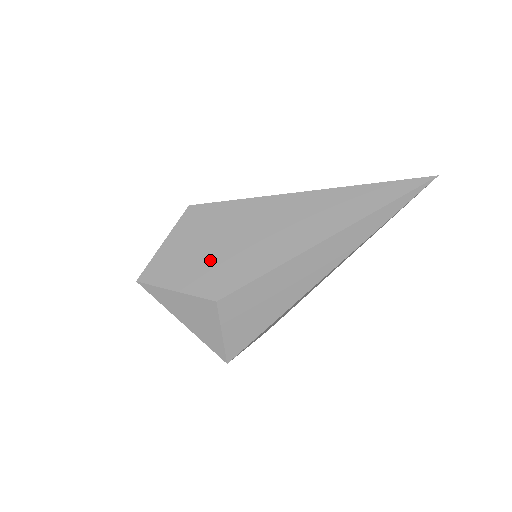
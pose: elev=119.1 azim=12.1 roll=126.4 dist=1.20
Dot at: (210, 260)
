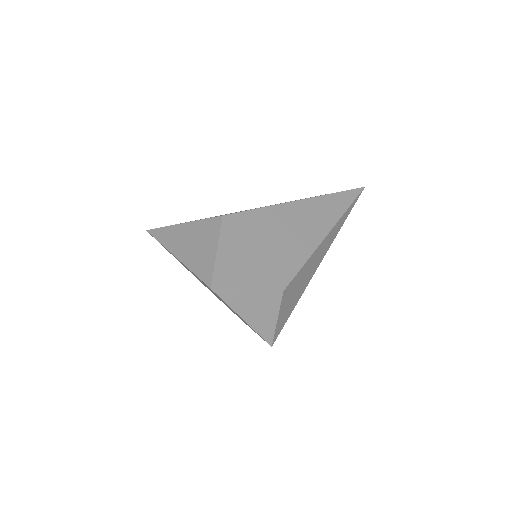
Dot at: (263, 259)
